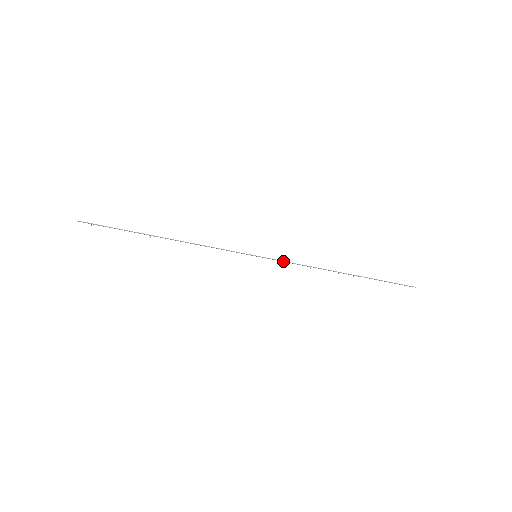
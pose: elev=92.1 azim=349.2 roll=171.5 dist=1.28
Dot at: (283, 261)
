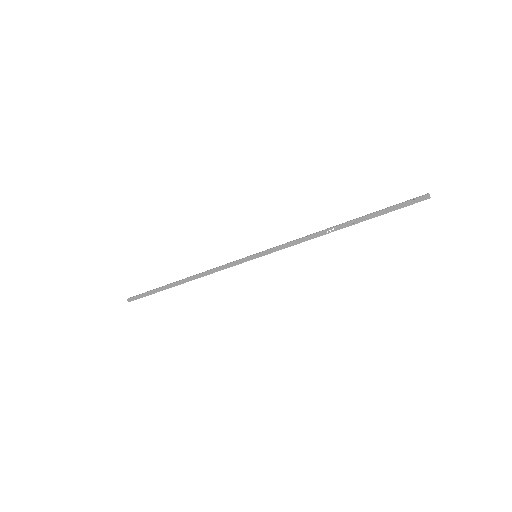
Dot at: (279, 246)
